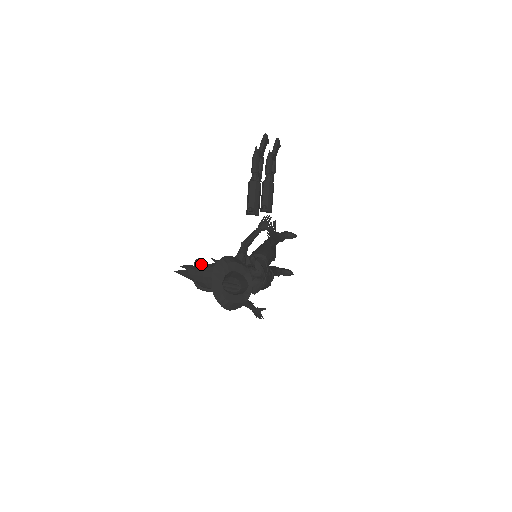
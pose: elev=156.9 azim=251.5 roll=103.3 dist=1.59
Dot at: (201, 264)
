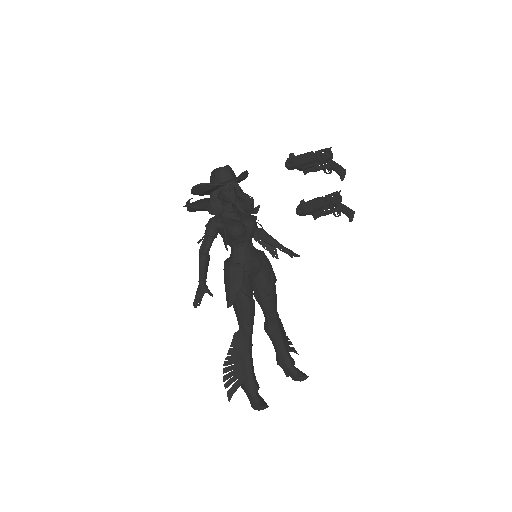
Dot at: occluded
